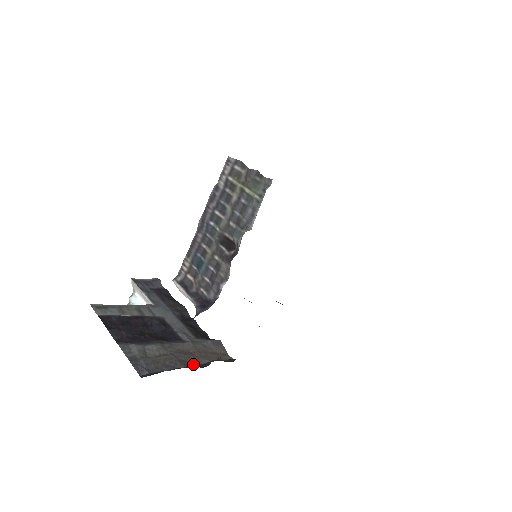
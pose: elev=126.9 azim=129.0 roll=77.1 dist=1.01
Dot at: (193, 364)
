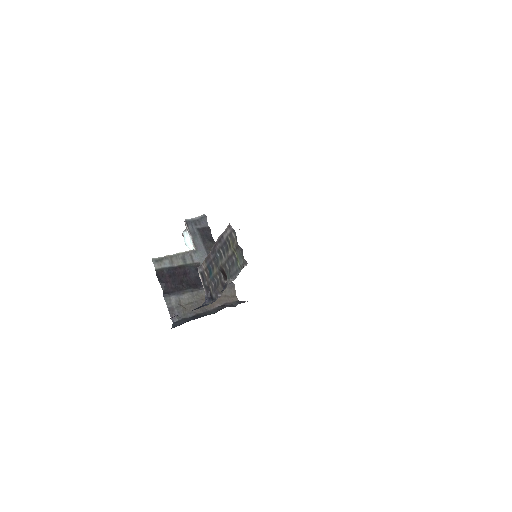
Dot at: (208, 309)
